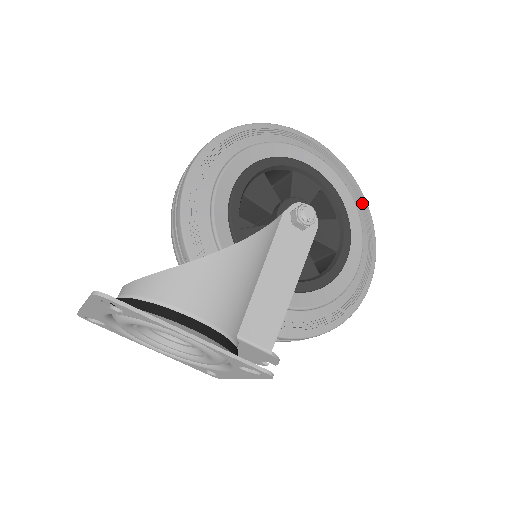
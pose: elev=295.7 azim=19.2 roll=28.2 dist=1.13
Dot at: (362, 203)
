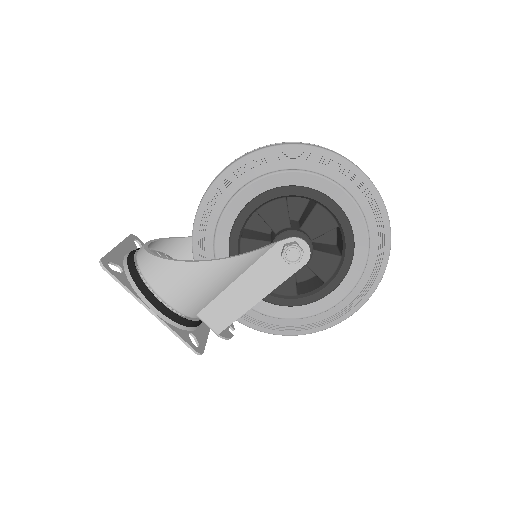
Dot at: (382, 250)
